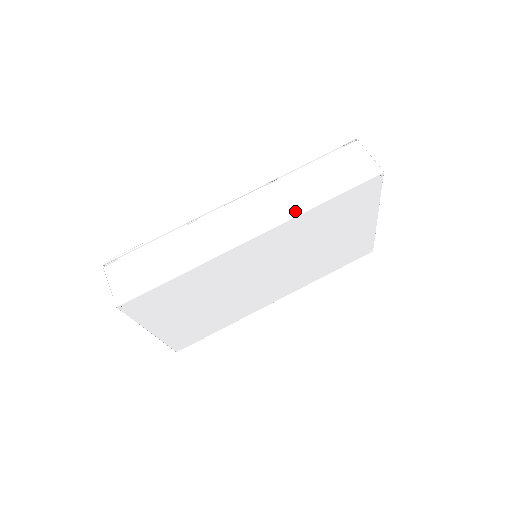
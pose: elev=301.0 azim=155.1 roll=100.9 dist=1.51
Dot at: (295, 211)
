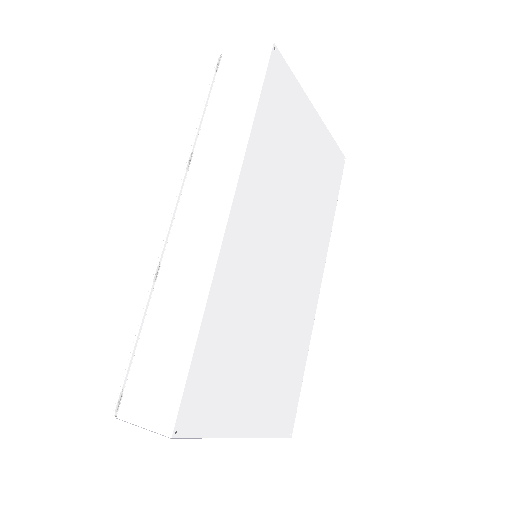
Dot at: (238, 152)
